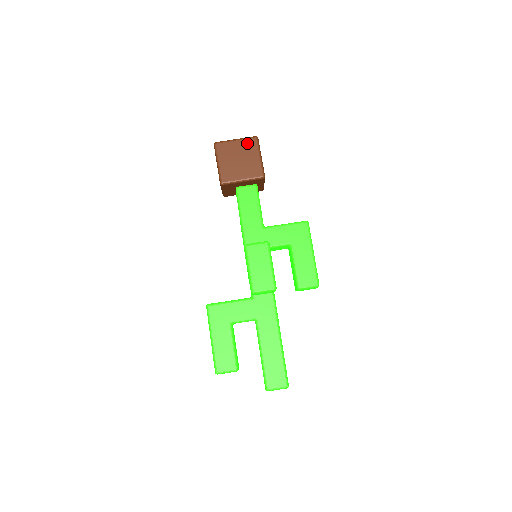
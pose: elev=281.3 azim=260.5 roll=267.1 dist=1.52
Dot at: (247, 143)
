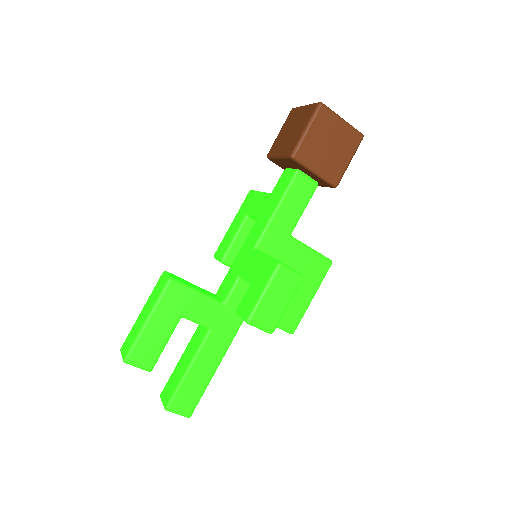
Dot at: (350, 134)
